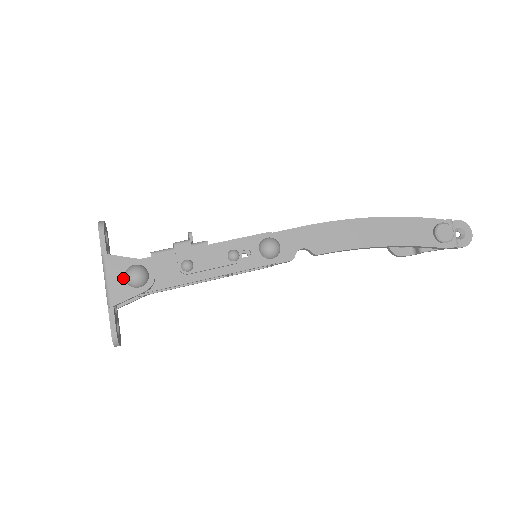
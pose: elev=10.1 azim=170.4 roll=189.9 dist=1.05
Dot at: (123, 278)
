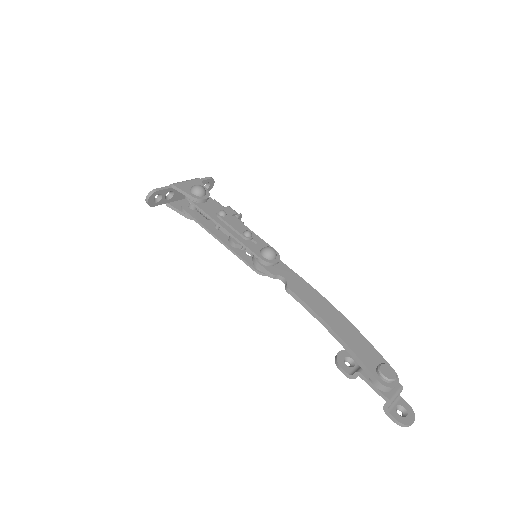
Dot at: occluded
